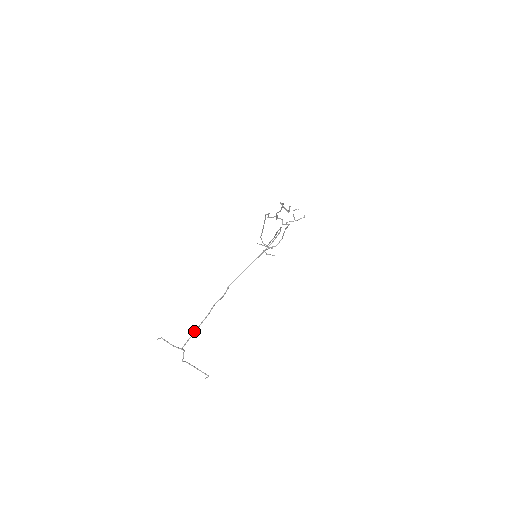
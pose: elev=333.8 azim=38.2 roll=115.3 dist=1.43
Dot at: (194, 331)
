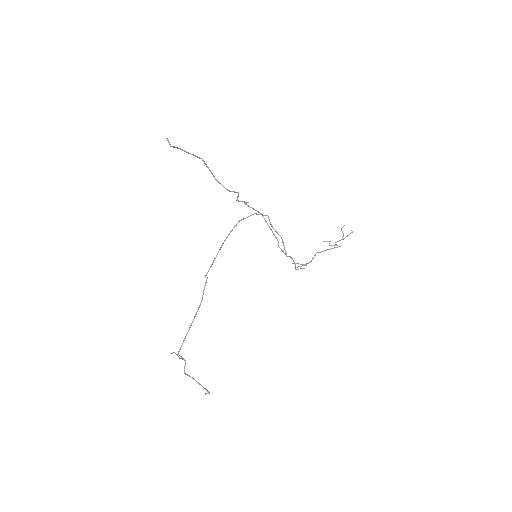
Dot at: (187, 333)
